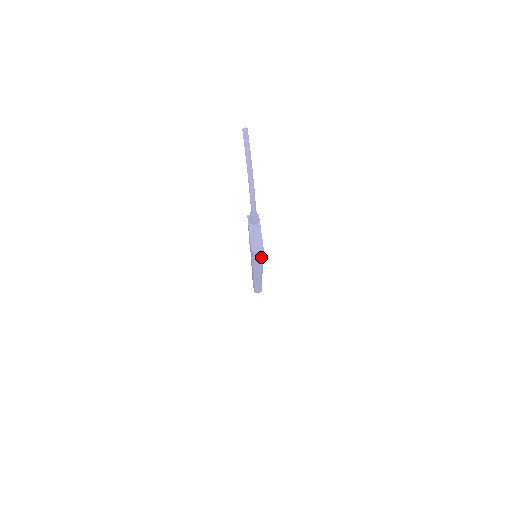
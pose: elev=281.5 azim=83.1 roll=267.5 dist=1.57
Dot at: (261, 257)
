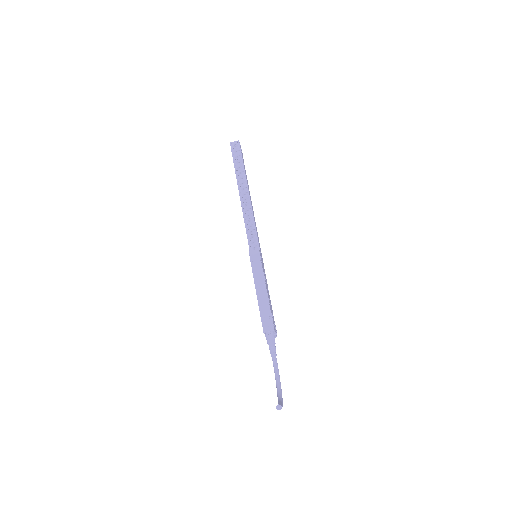
Dot at: occluded
